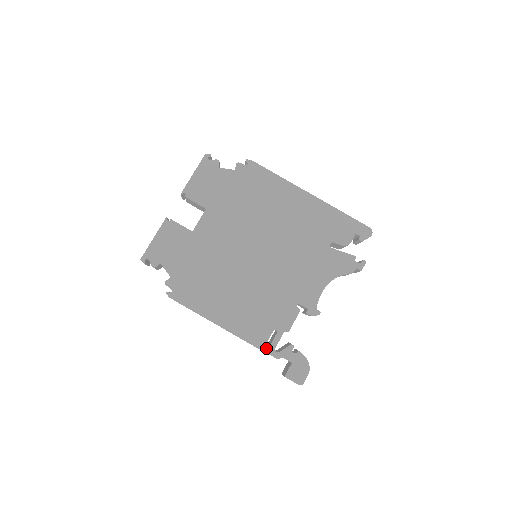
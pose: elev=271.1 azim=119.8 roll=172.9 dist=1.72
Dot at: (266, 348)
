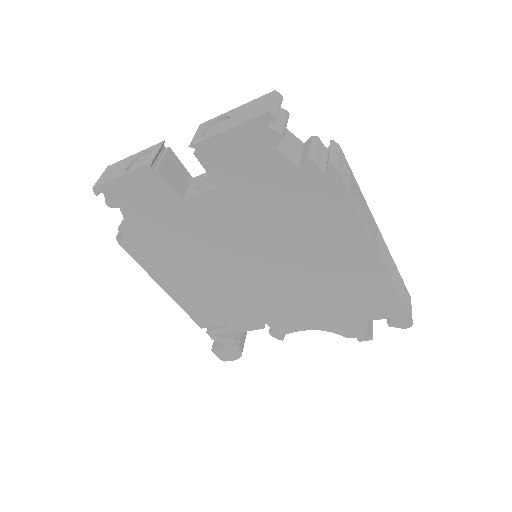
Dot at: occluded
